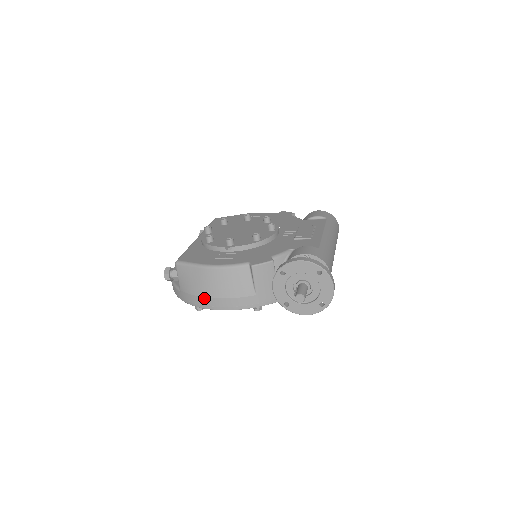
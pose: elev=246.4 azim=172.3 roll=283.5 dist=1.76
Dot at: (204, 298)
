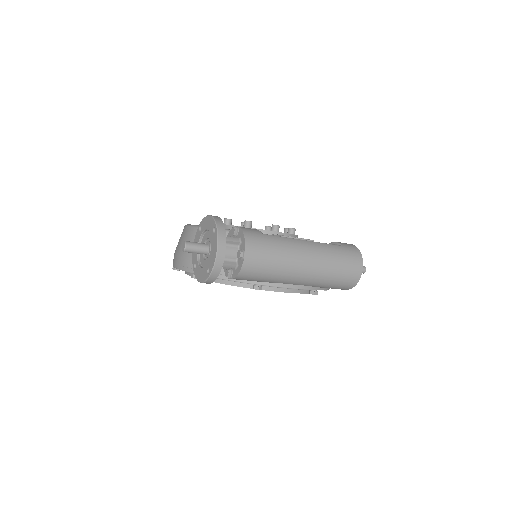
Dot at: (174, 254)
